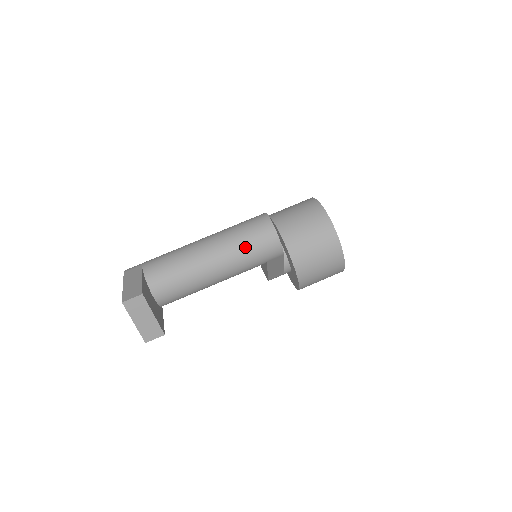
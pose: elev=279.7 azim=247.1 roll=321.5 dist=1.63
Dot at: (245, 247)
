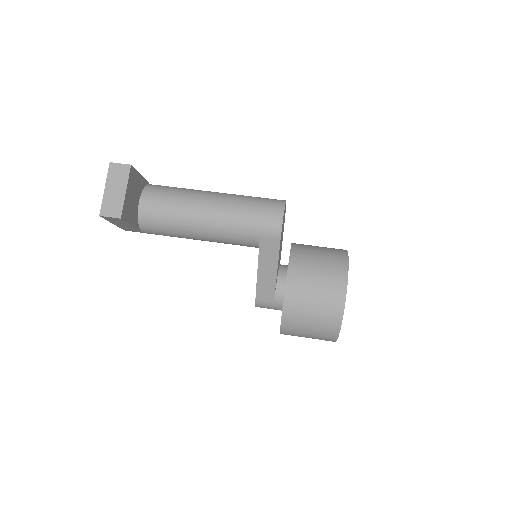
Dot at: (247, 205)
